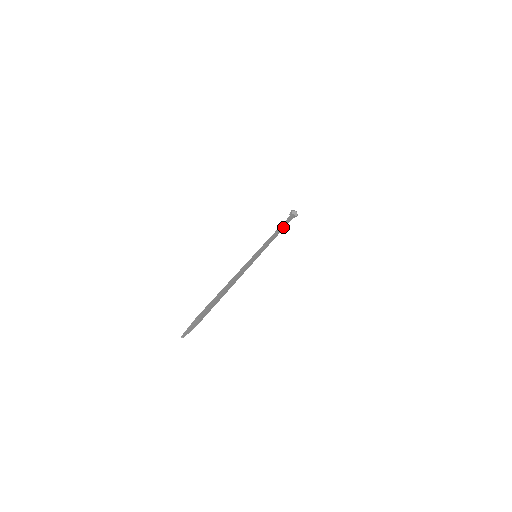
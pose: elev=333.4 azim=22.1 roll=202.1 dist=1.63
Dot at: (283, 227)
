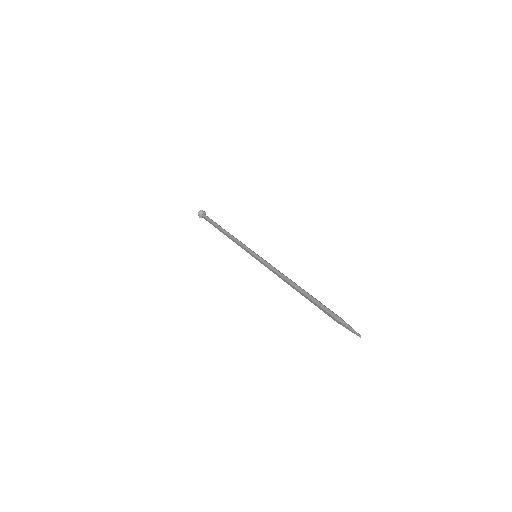
Dot at: occluded
